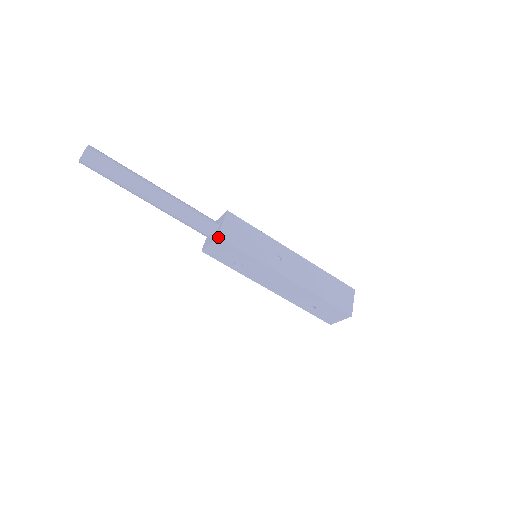
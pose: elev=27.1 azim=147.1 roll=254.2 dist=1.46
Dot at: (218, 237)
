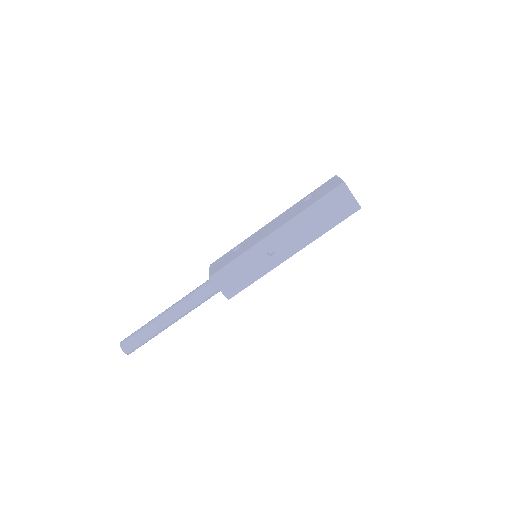
Dot at: occluded
